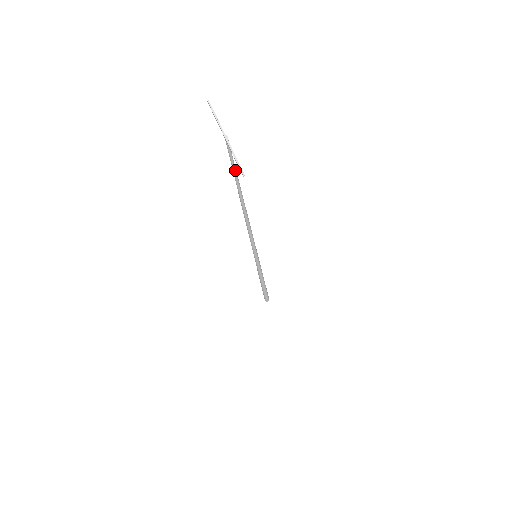
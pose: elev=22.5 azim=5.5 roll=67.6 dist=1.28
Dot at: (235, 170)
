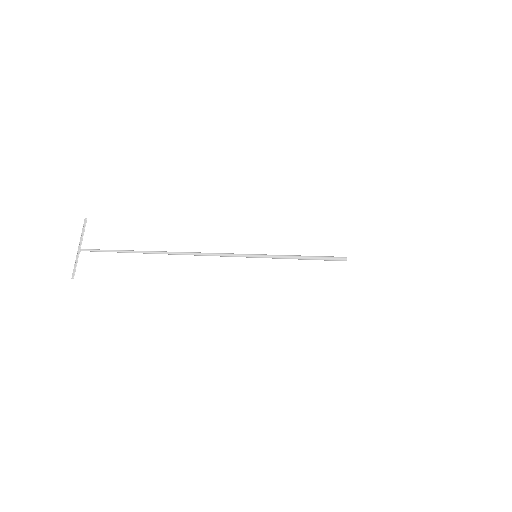
Dot at: (120, 252)
